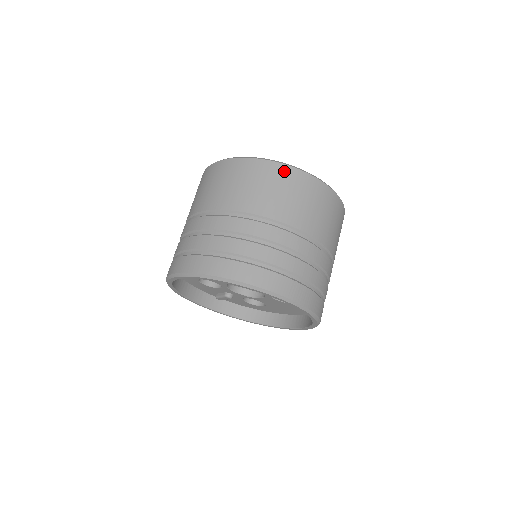
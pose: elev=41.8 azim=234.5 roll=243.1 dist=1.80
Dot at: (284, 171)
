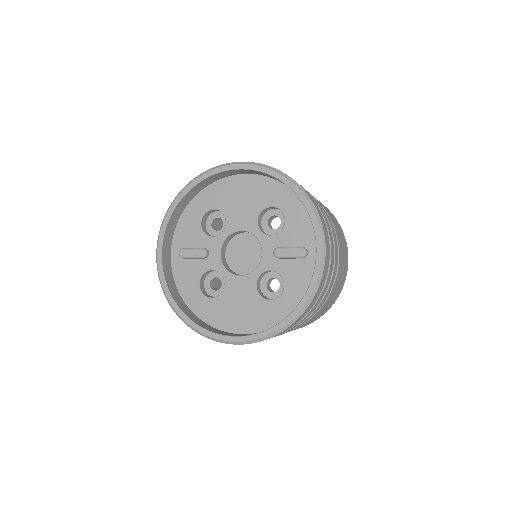
Dot at: occluded
